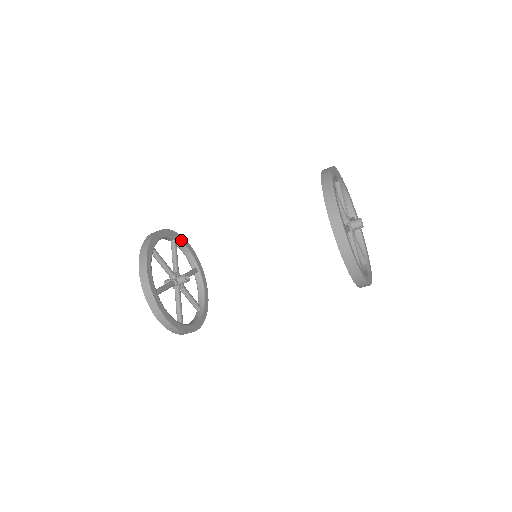
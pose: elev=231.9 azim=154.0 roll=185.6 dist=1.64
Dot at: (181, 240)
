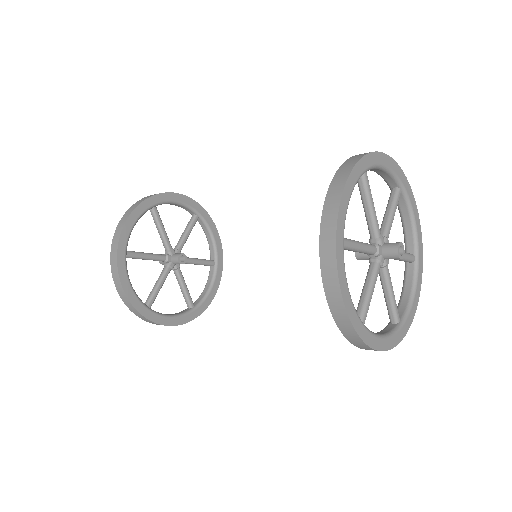
Dot at: (206, 219)
